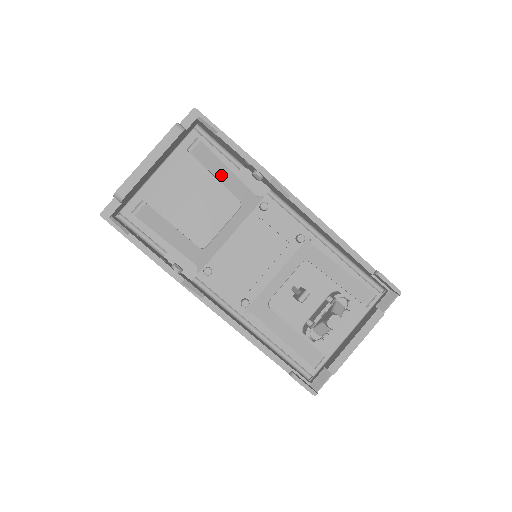
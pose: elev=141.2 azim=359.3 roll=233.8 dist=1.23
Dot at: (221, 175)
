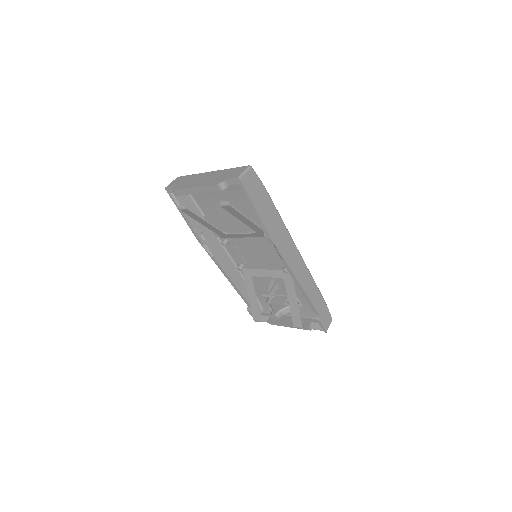
Dot at: (243, 220)
